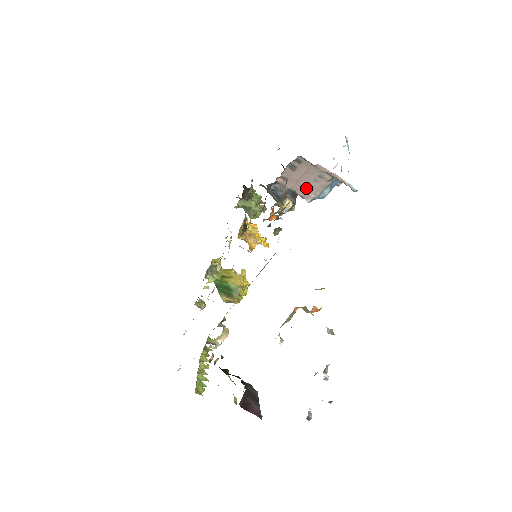
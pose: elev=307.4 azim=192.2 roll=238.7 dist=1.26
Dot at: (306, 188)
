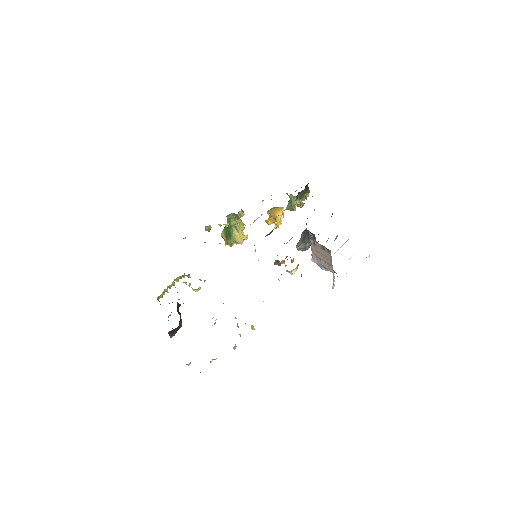
Dot at: (318, 257)
